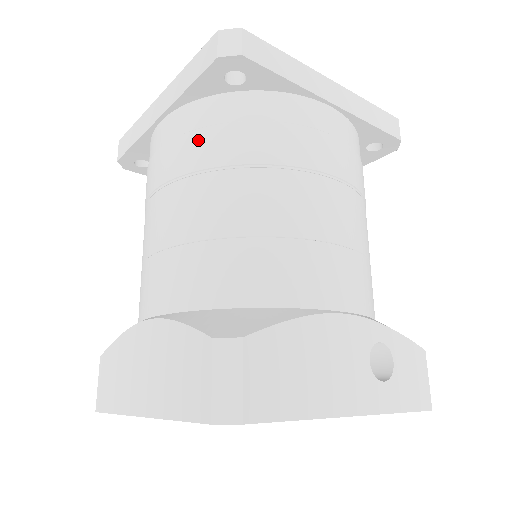
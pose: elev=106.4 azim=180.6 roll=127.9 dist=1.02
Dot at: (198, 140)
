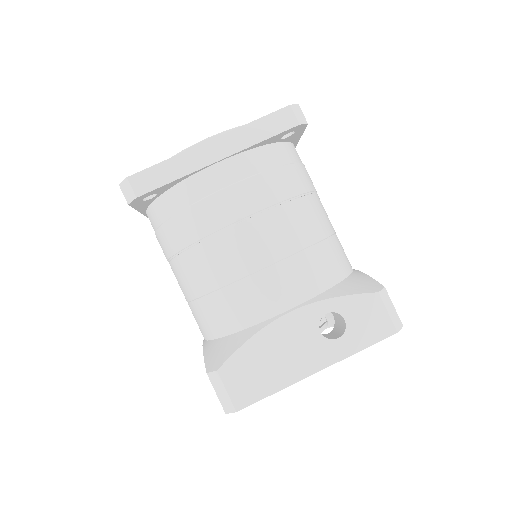
Dot at: (162, 236)
